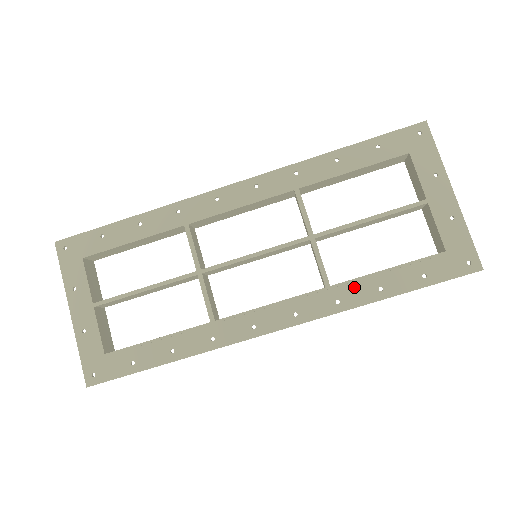
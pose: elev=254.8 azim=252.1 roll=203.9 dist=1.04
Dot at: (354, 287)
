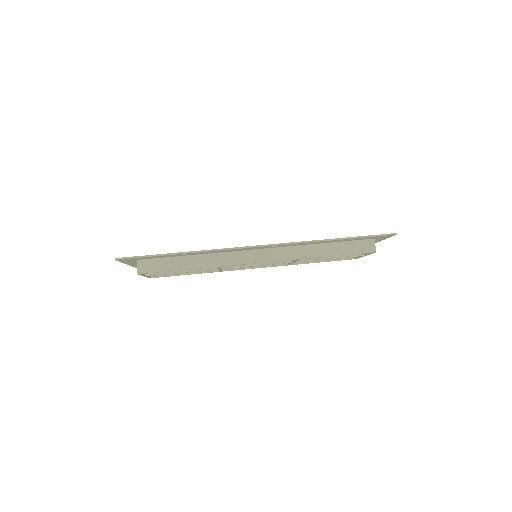
Dot at: occluded
